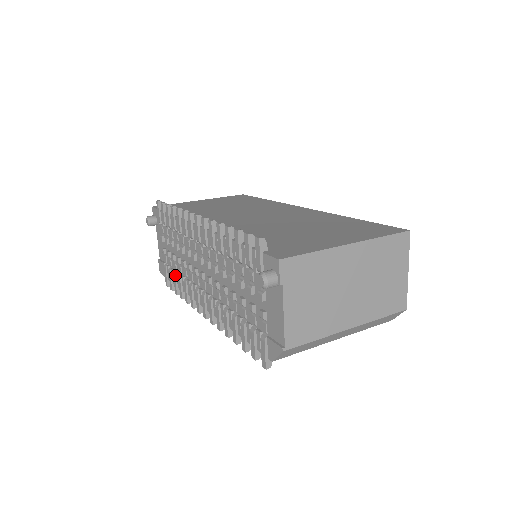
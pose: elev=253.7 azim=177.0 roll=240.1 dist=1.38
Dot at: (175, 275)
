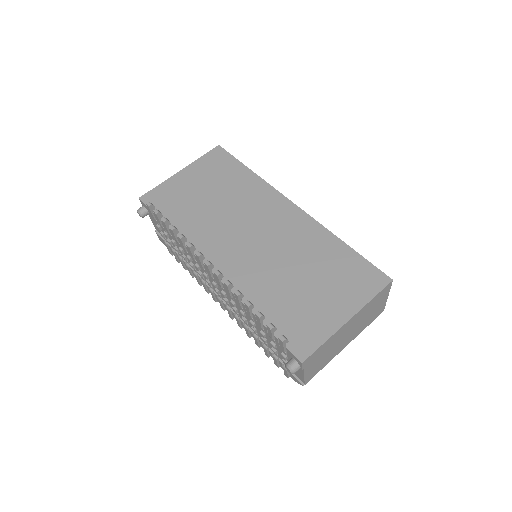
Dot at: (181, 260)
